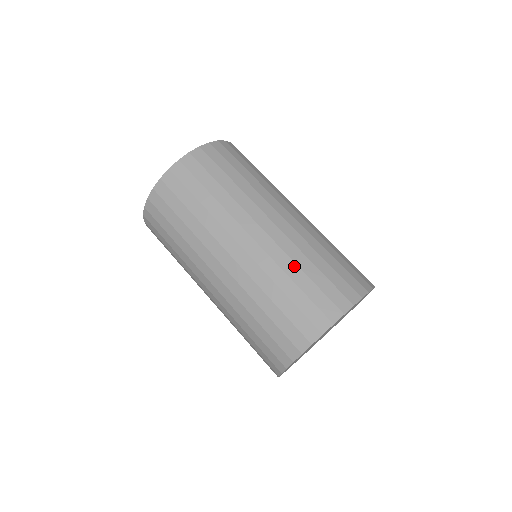
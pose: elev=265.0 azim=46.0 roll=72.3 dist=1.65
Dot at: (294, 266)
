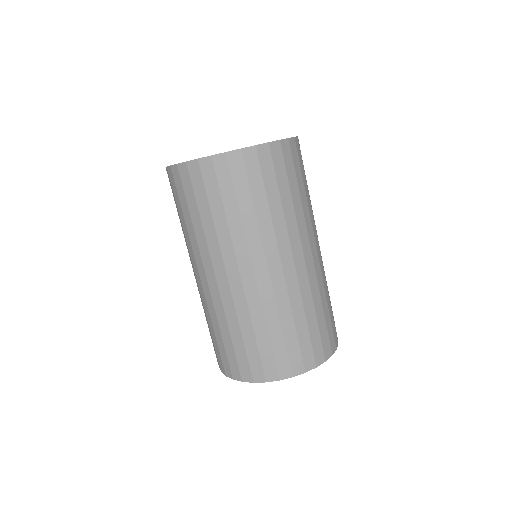
Dot at: (290, 315)
